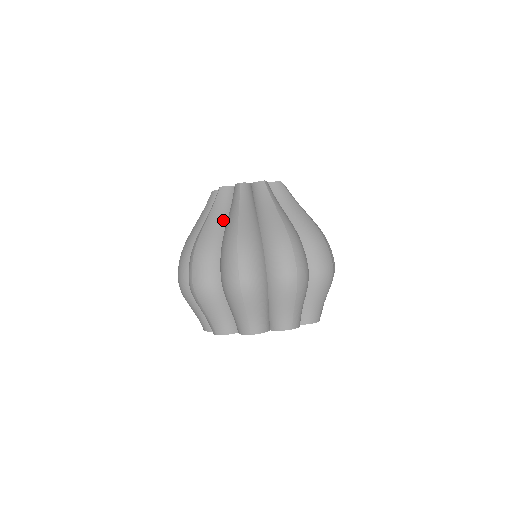
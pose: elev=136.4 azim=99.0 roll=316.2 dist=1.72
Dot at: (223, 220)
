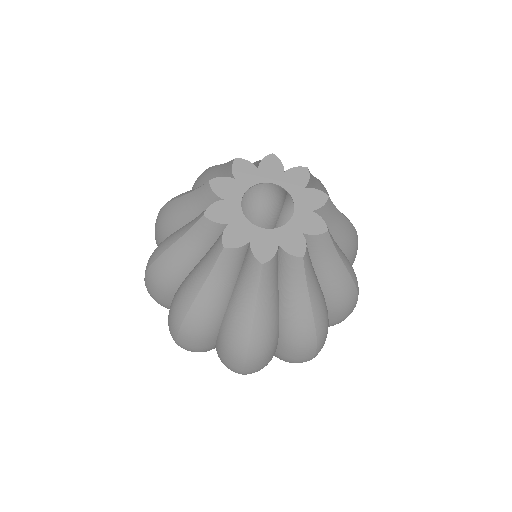
Dot at: (276, 306)
